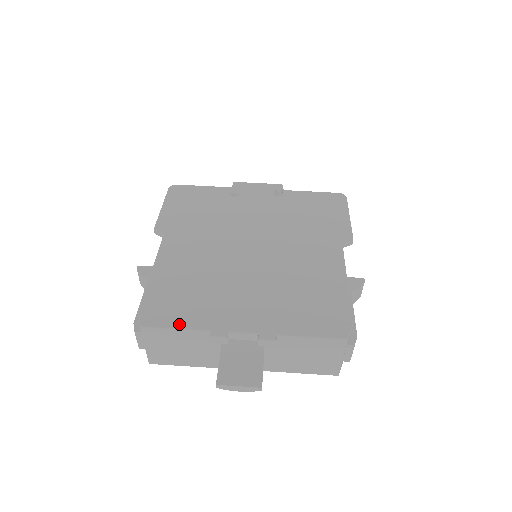
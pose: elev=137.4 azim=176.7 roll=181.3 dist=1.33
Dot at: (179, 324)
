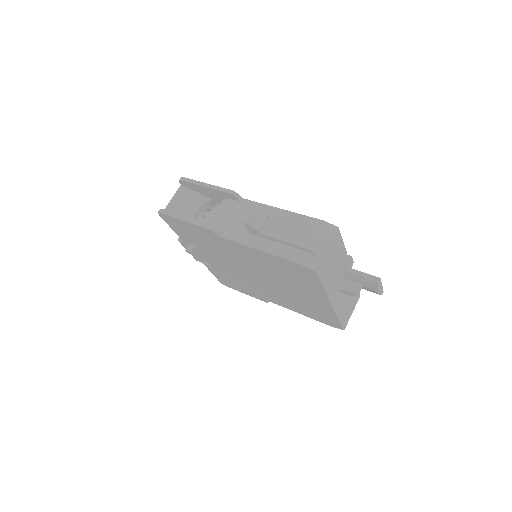
Dot at: occluded
